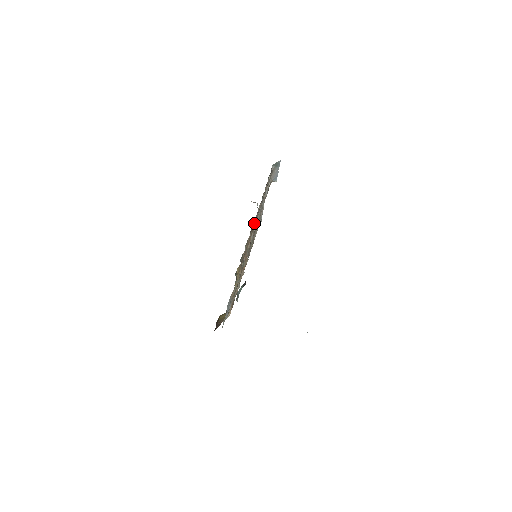
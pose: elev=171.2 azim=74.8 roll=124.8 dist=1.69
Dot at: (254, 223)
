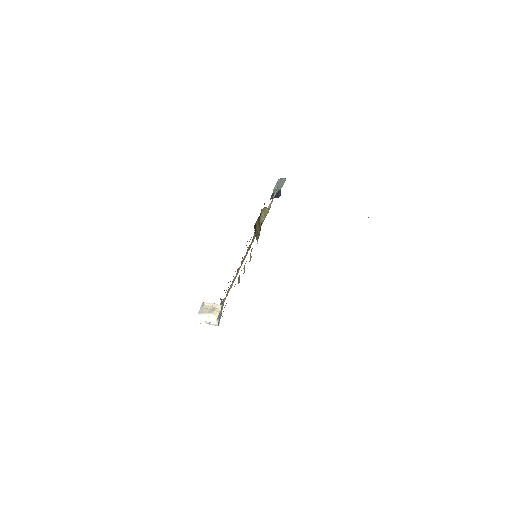
Dot at: occluded
